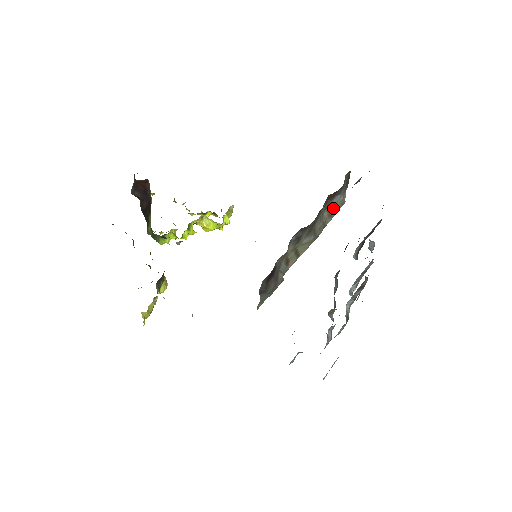
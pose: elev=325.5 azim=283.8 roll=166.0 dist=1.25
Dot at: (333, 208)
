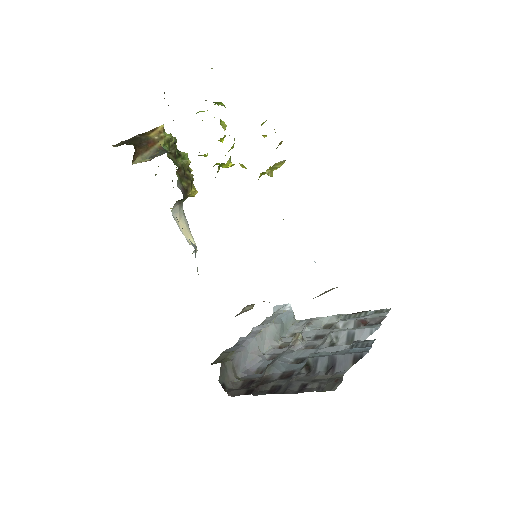
Dot at: occluded
